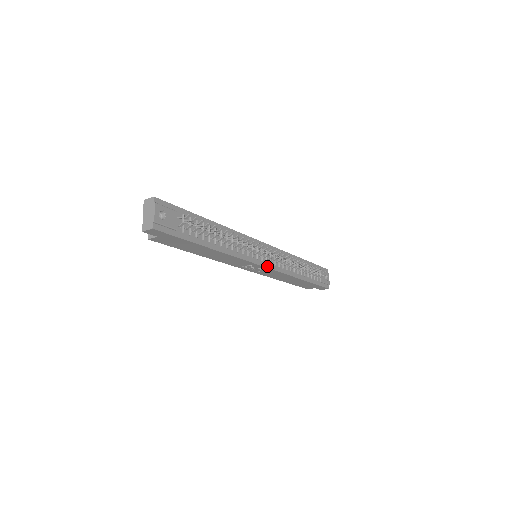
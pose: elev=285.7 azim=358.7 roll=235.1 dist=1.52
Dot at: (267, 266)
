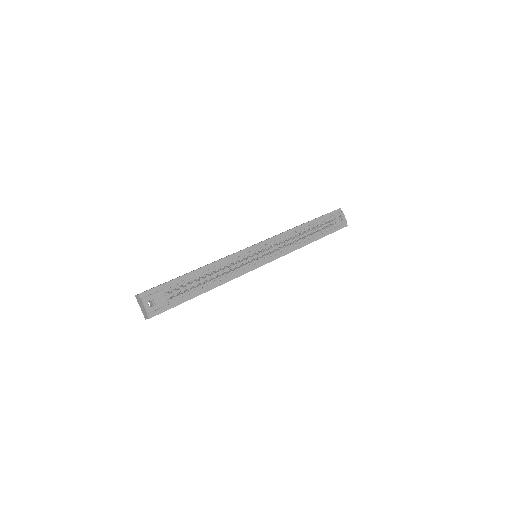
Dot at: (268, 261)
